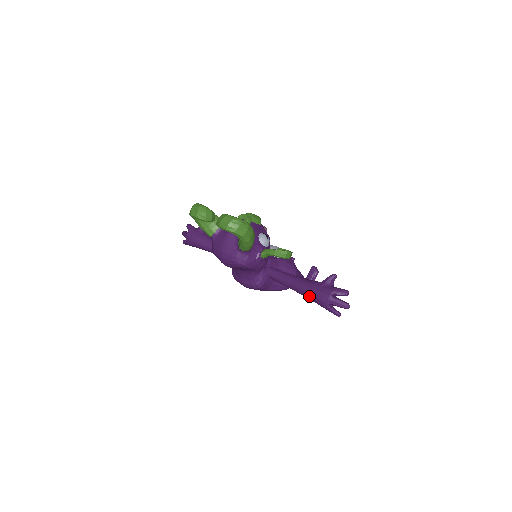
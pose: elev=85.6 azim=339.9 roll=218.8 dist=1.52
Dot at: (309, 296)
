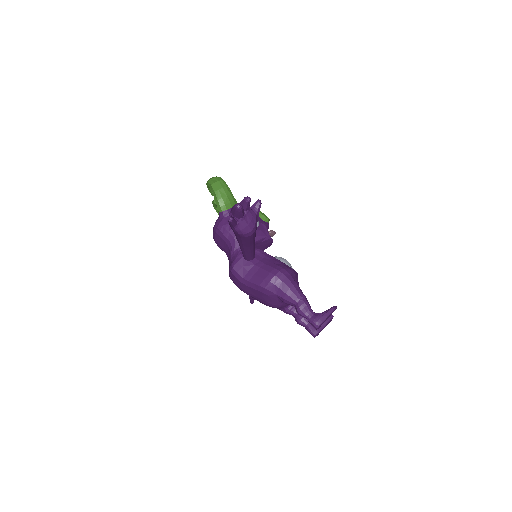
Dot at: occluded
